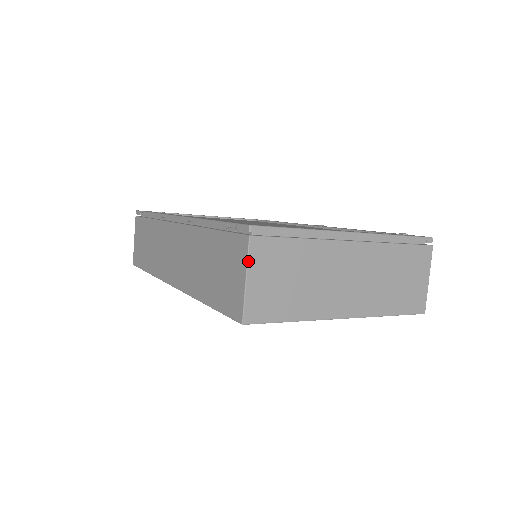
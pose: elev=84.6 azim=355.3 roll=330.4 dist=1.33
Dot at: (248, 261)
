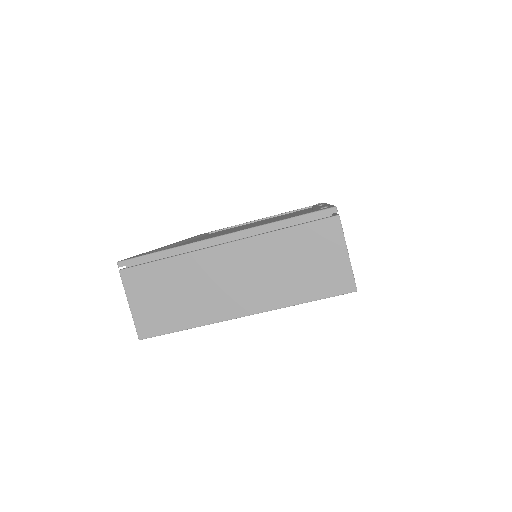
Dot at: (125, 290)
